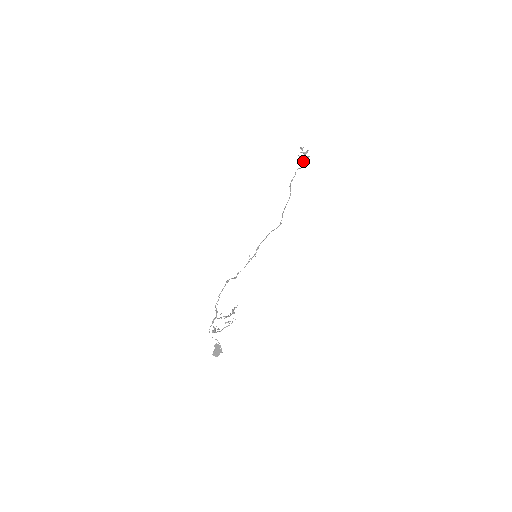
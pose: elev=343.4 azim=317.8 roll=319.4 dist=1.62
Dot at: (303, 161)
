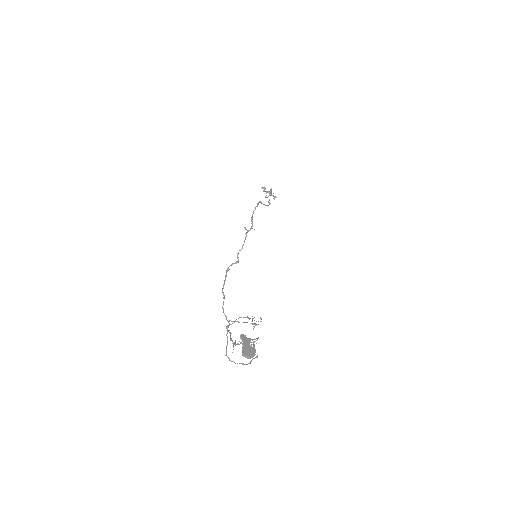
Dot at: (270, 189)
